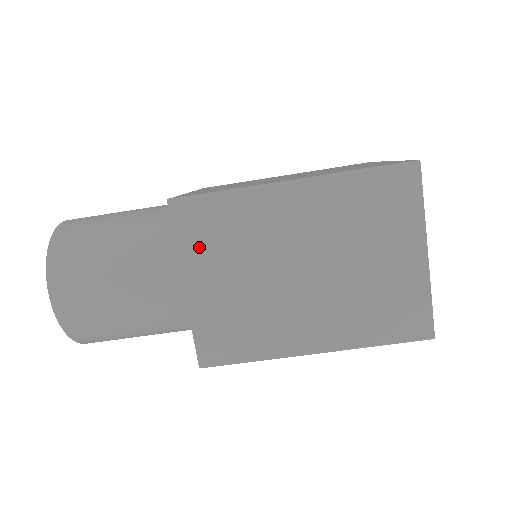
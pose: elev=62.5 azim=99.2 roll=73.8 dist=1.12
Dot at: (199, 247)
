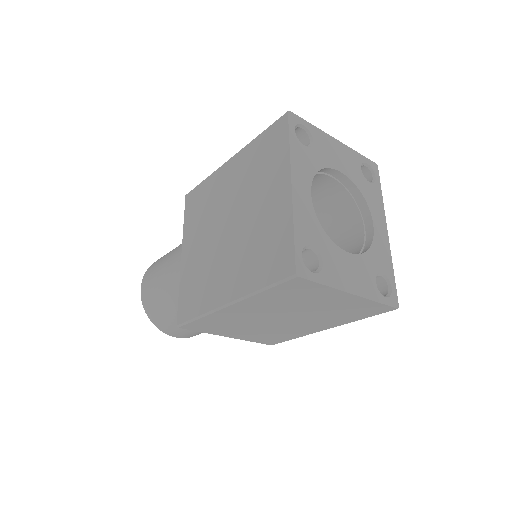
Dot at: (216, 330)
